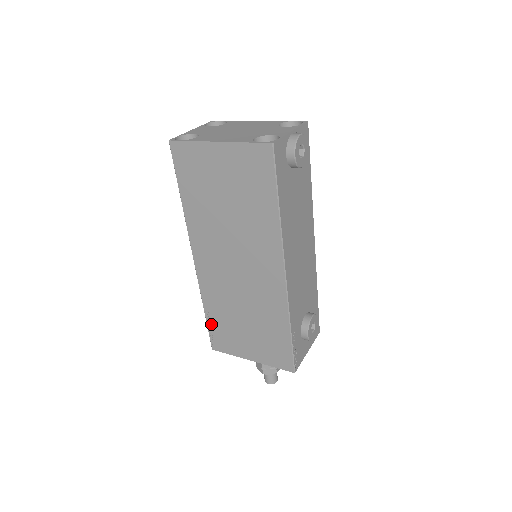
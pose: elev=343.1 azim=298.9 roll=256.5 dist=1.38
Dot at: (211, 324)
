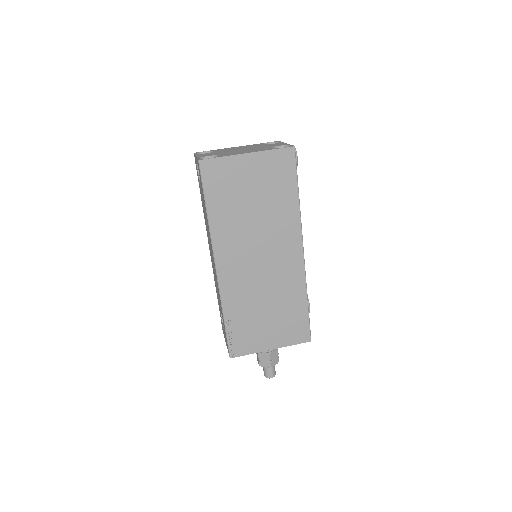
Dot at: (231, 330)
